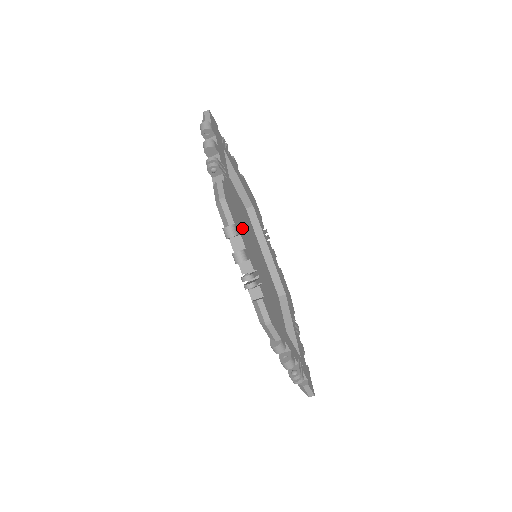
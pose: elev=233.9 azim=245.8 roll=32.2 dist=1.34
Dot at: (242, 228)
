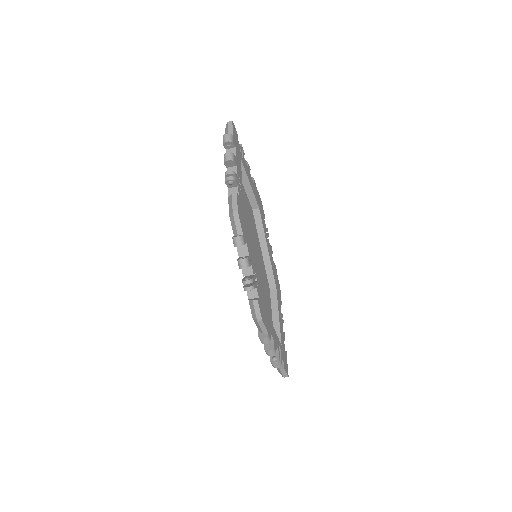
Dot at: (248, 236)
